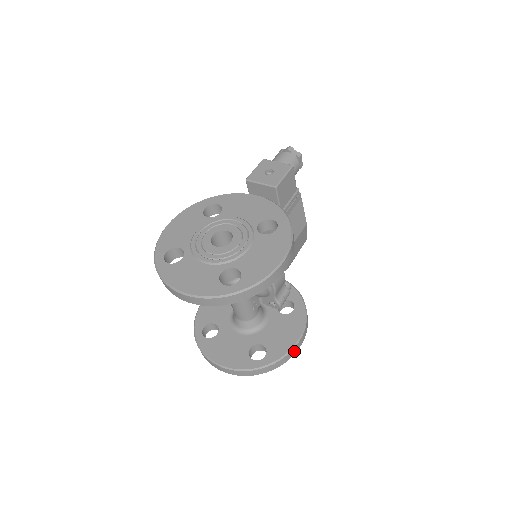
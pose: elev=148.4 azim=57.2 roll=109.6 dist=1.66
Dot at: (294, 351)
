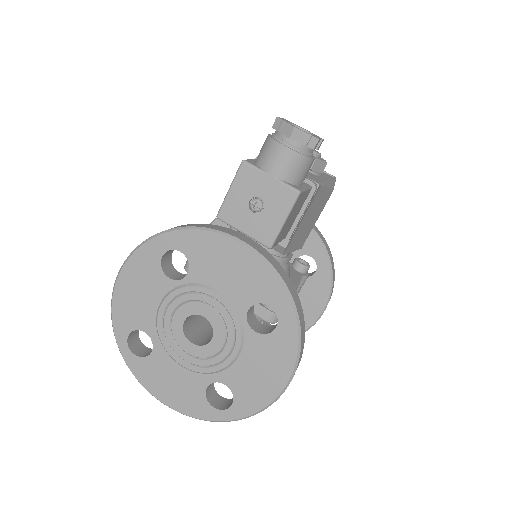
Dot at: occluded
